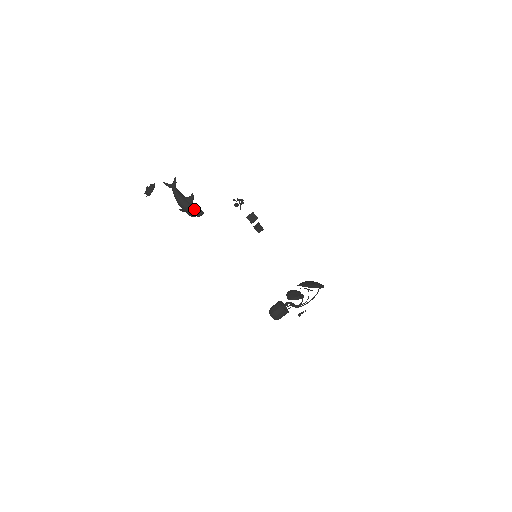
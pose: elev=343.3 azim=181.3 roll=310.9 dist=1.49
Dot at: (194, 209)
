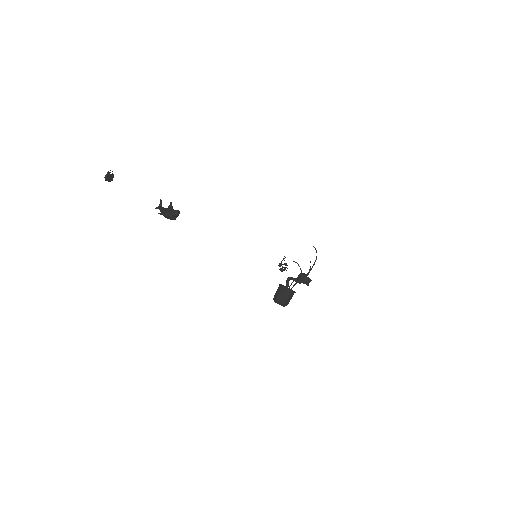
Dot at: (171, 211)
